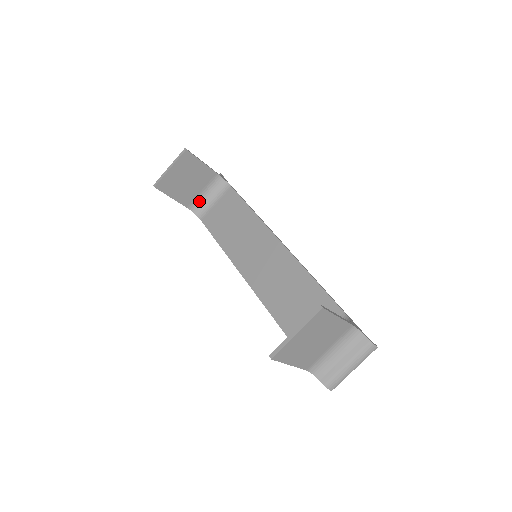
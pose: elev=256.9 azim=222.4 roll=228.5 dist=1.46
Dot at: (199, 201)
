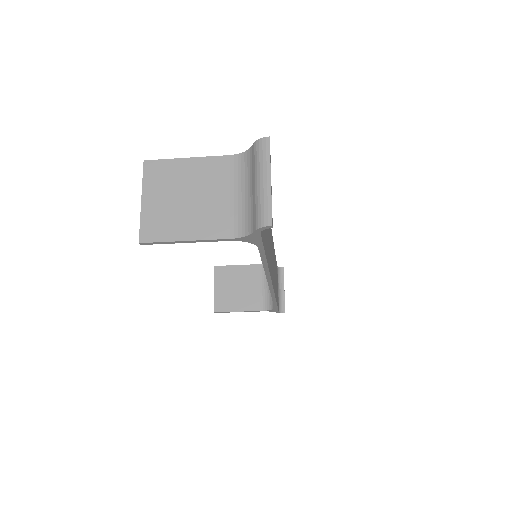
Dot at: (266, 297)
